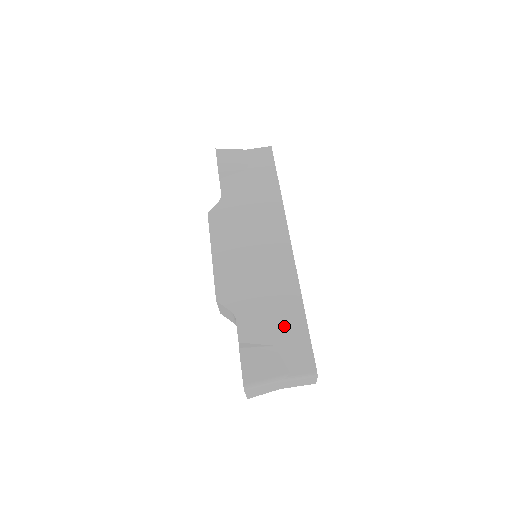
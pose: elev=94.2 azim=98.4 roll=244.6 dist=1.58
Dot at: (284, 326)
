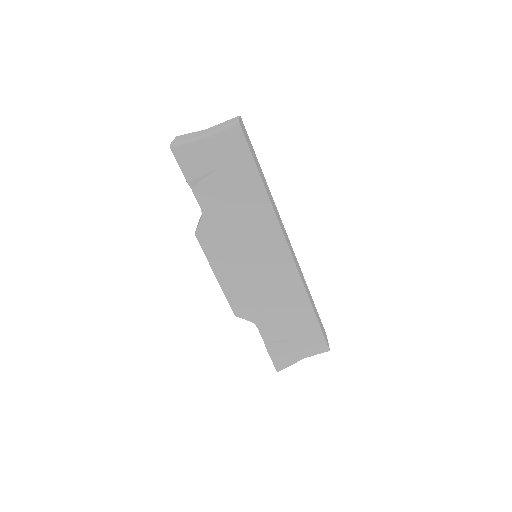
Dot at: (298, 325)
